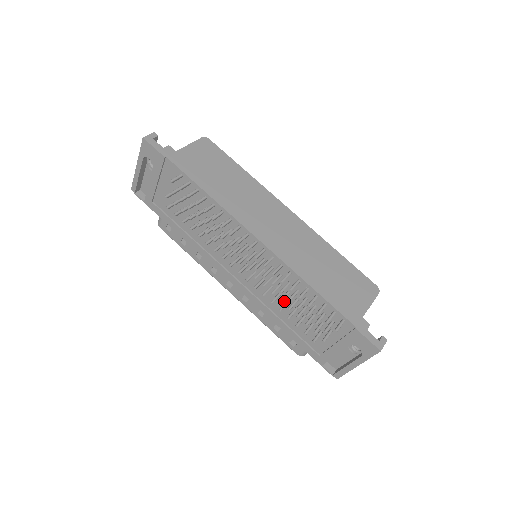
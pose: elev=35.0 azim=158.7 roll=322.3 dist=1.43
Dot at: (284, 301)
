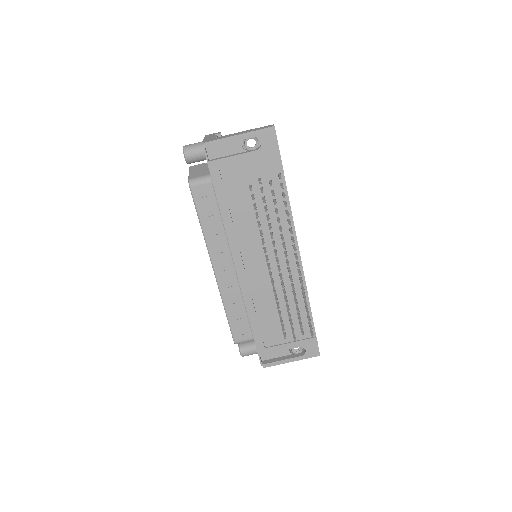
Dot at: (274, 301)
